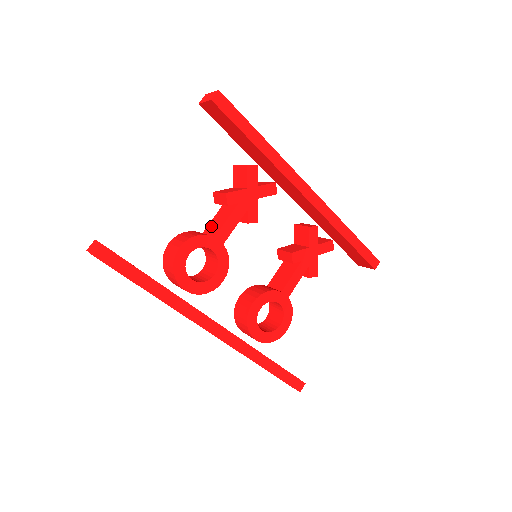
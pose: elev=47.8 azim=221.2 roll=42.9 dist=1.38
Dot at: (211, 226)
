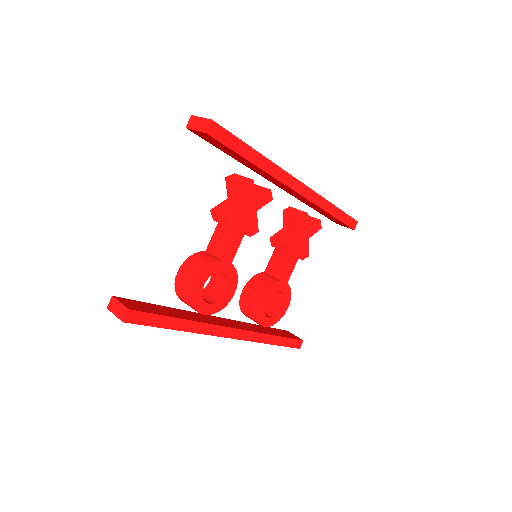
Dot at: (214, 244)
